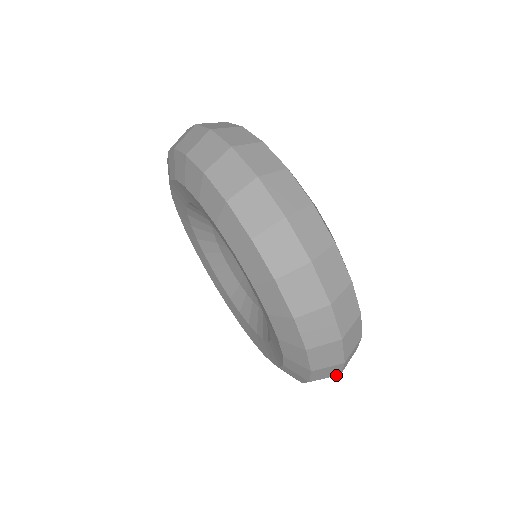
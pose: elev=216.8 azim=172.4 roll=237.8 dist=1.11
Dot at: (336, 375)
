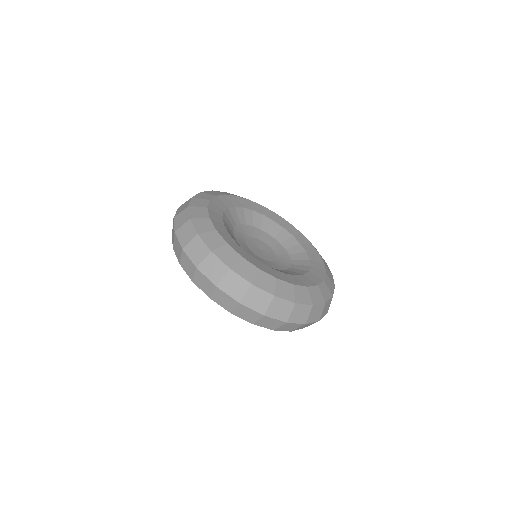
Dot at: (284, 323)
